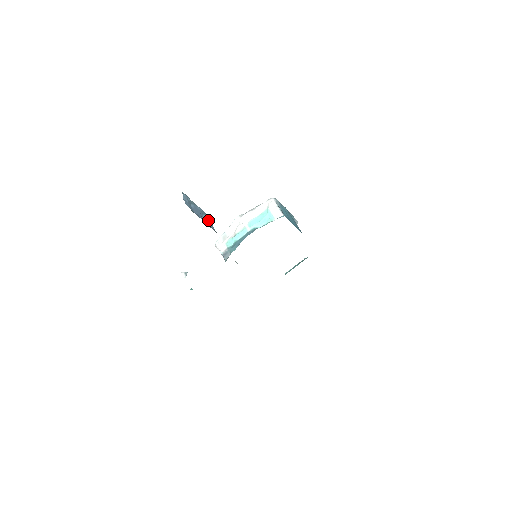
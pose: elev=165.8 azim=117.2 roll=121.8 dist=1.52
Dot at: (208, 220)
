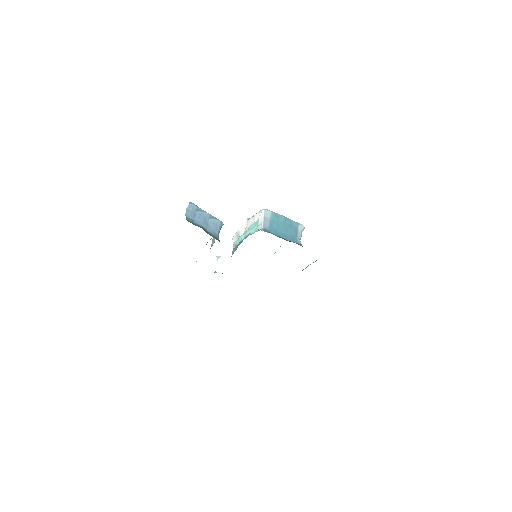
Dot at: (214, 223)
